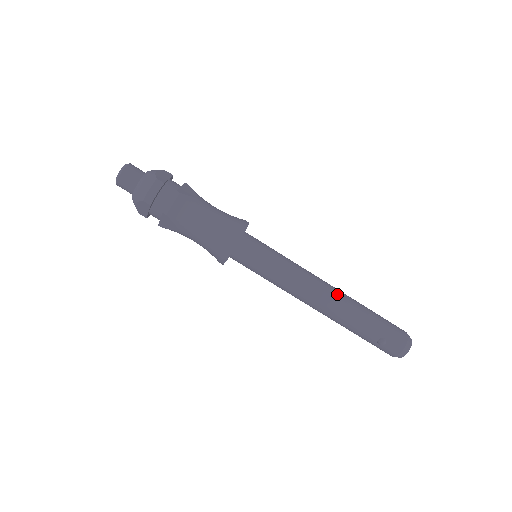
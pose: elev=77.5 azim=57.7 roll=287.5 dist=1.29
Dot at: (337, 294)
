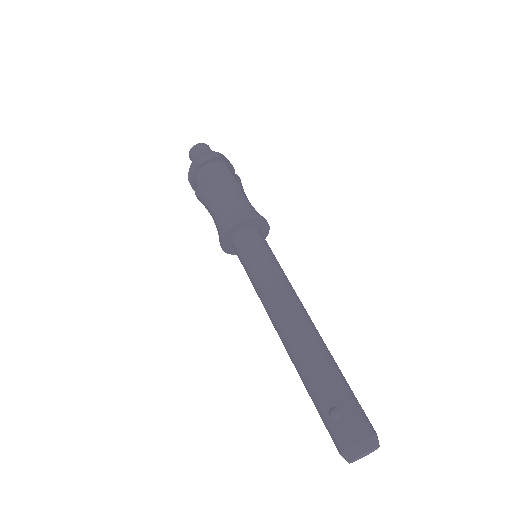
Dot at: (312, 327)
